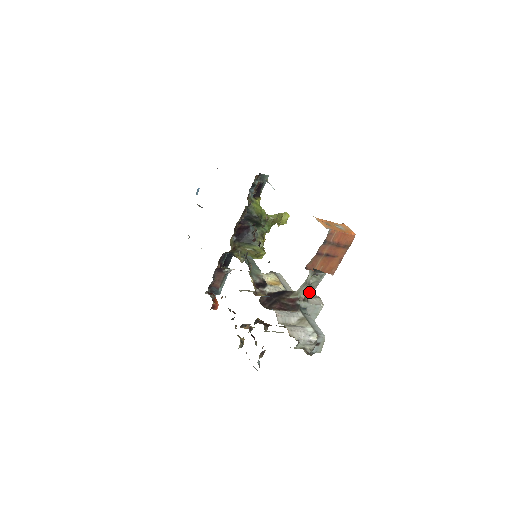
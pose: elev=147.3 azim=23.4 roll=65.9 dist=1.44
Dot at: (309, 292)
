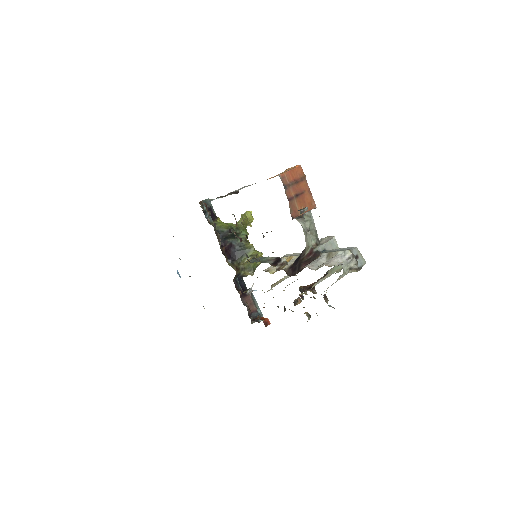
Dot at: (314, 236)
